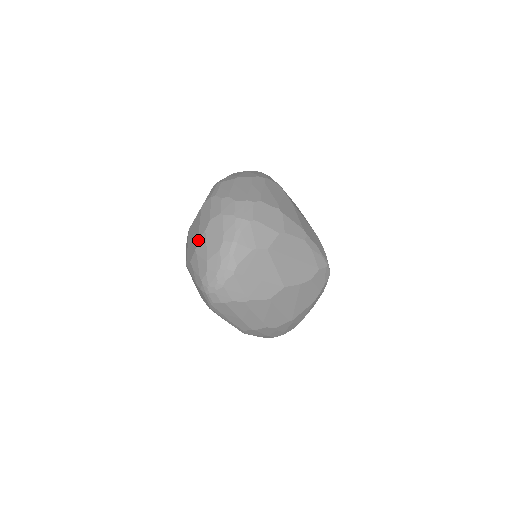
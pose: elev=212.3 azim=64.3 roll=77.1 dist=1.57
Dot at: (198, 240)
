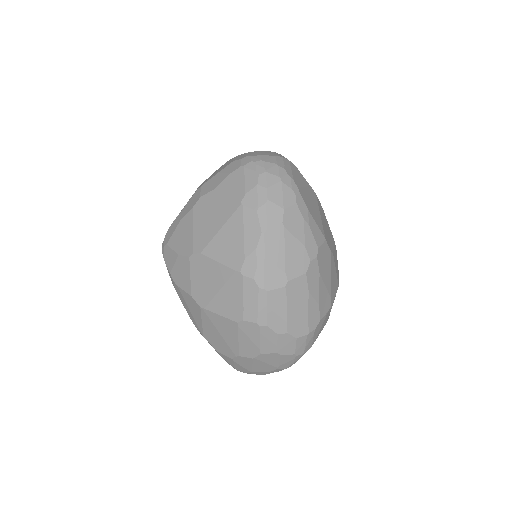
Dot at: (239, 357)
